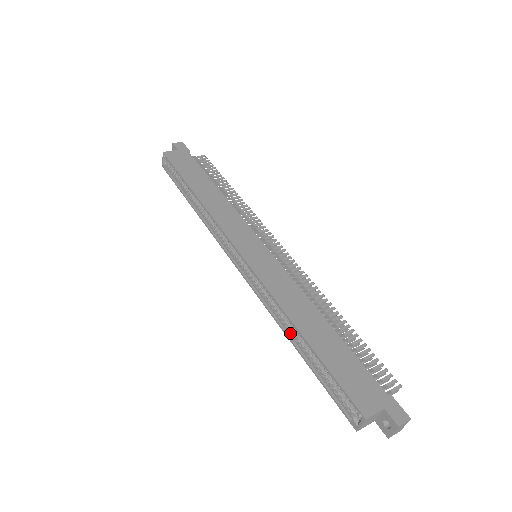
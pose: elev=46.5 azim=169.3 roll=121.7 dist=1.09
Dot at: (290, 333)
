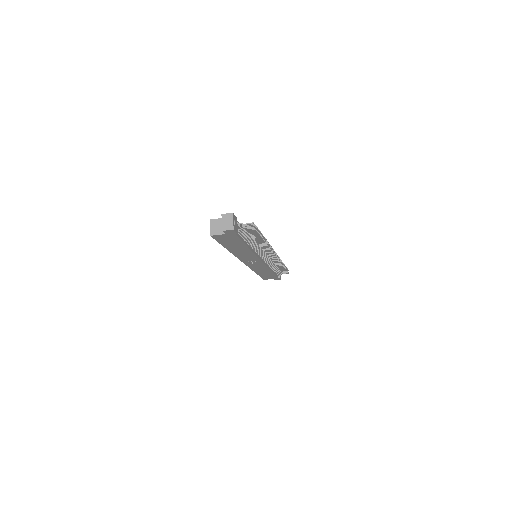
Dot at: occluded
